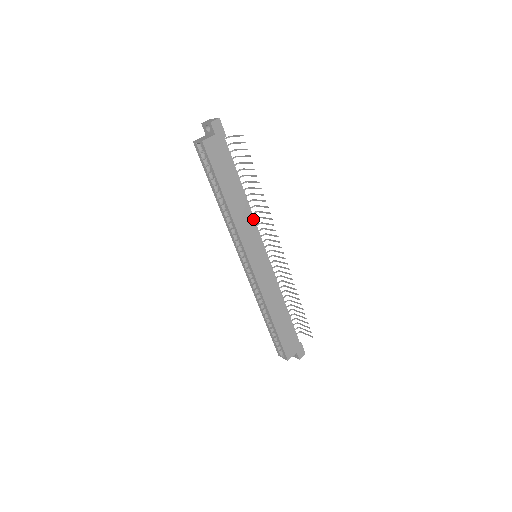
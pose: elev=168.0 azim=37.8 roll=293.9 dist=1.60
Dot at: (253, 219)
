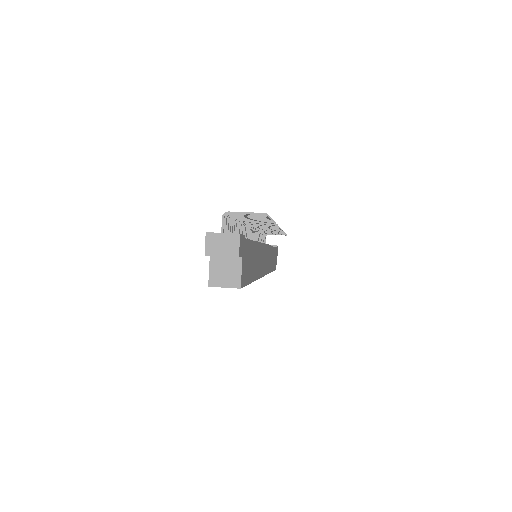
Dot at: (261, 246)
